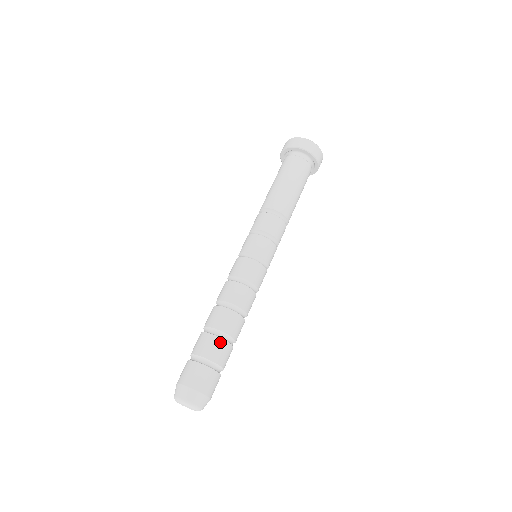
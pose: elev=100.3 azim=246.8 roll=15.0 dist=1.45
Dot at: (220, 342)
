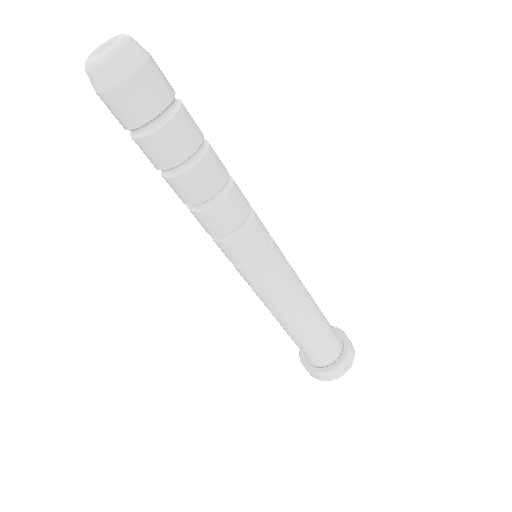
Dot at: occluded
